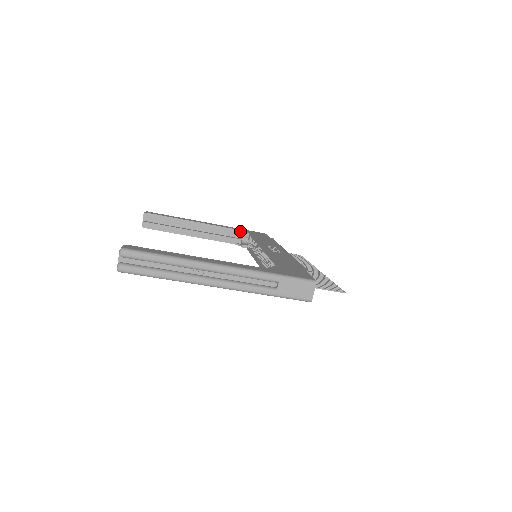
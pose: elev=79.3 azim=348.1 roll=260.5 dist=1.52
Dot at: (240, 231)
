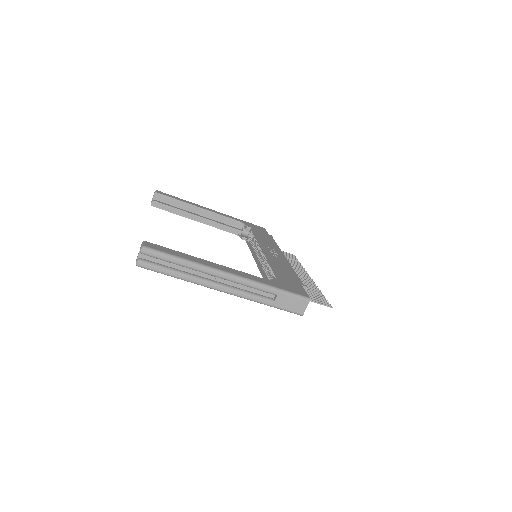
Dot at: (242, 223)
